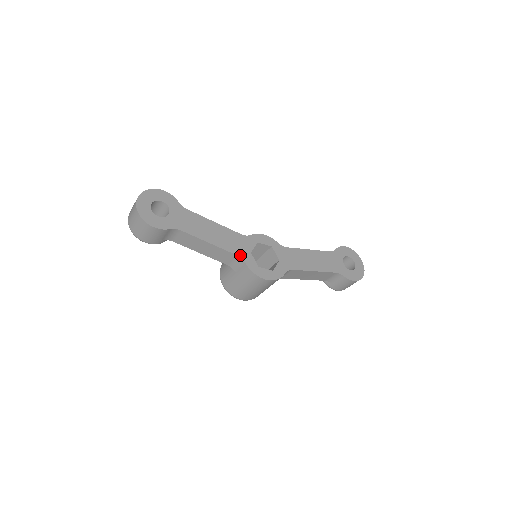
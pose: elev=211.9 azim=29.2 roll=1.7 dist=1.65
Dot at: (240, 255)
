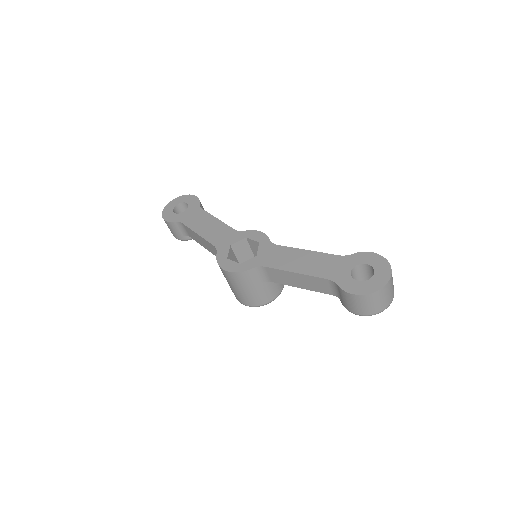
Dot at: (217, 246)
